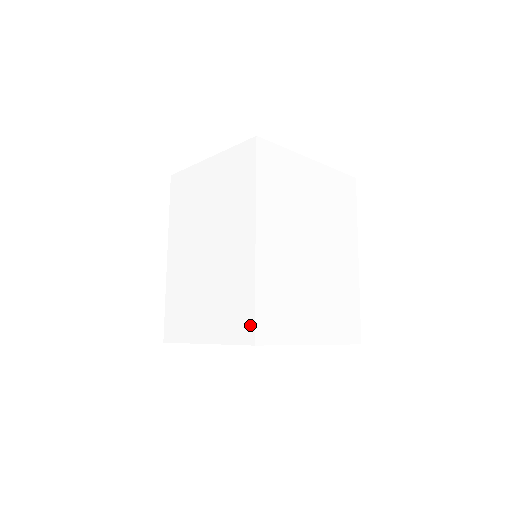
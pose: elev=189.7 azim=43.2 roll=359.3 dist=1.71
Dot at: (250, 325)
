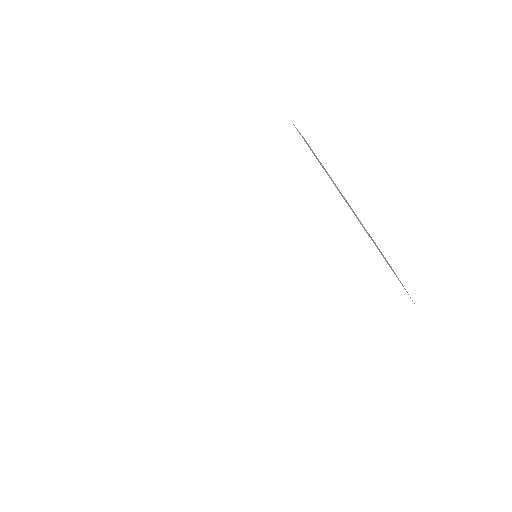
Dot at: occluded
